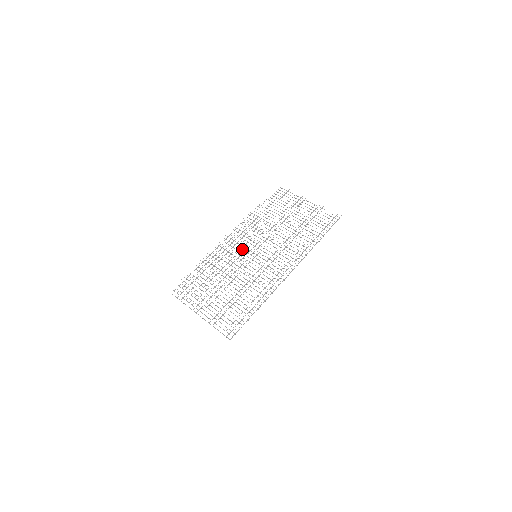
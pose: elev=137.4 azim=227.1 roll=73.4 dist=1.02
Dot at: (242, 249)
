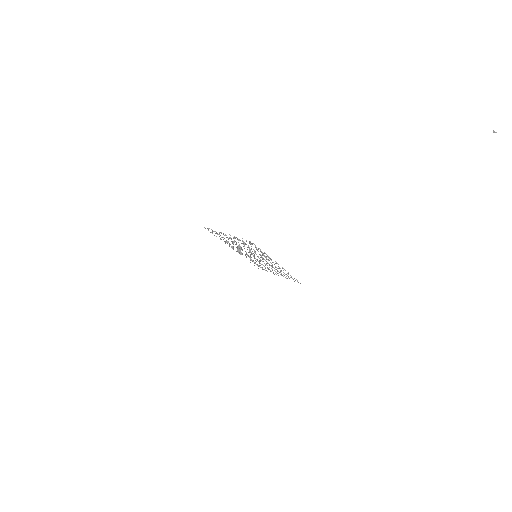
Dot at: (246, 253)
